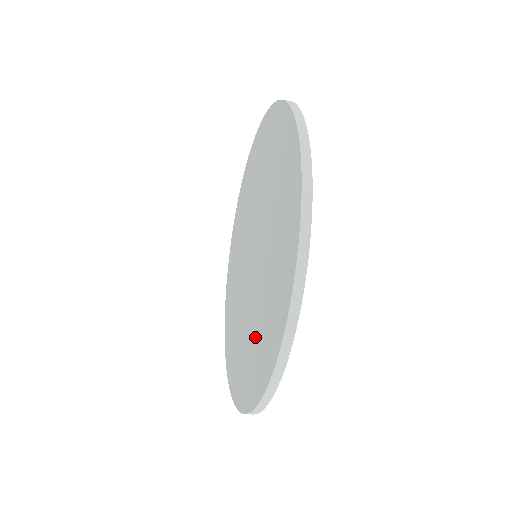
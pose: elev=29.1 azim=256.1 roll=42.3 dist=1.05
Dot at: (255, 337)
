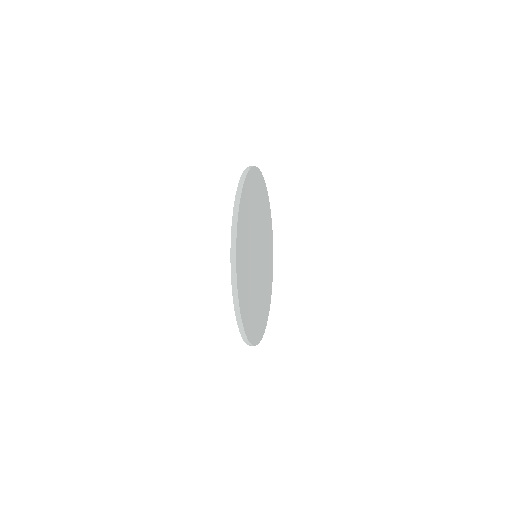
Dot at: occluded
